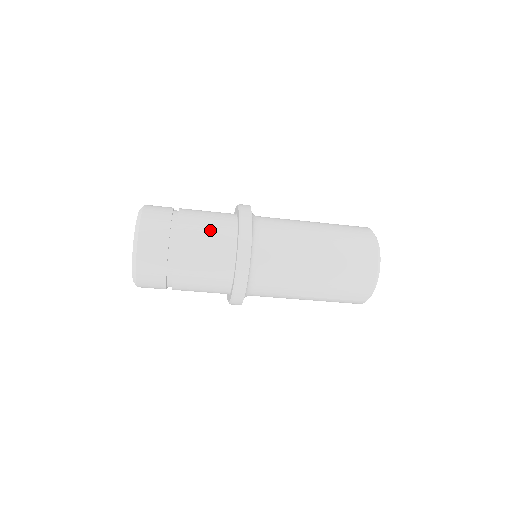
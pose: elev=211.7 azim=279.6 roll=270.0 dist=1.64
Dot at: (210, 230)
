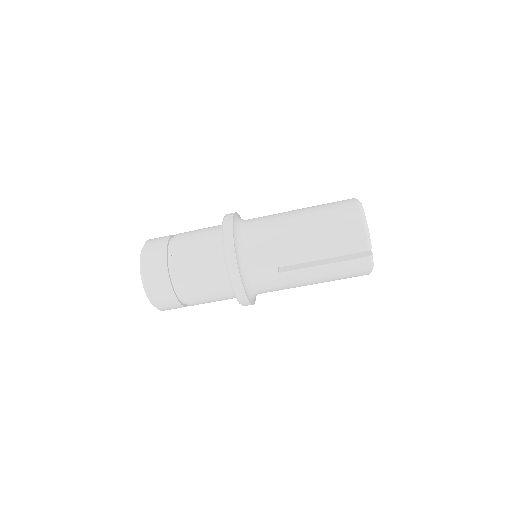
Dot at: (201, 232)
